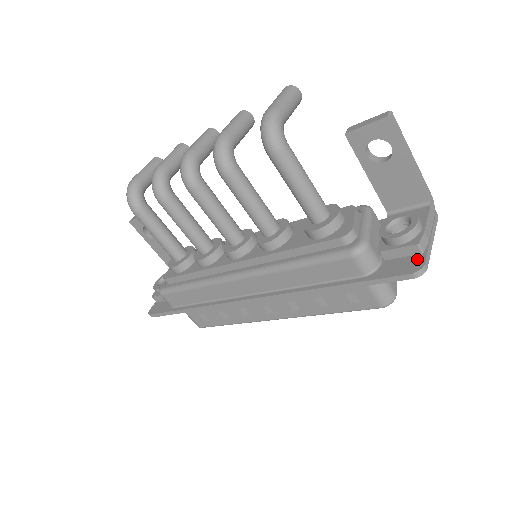
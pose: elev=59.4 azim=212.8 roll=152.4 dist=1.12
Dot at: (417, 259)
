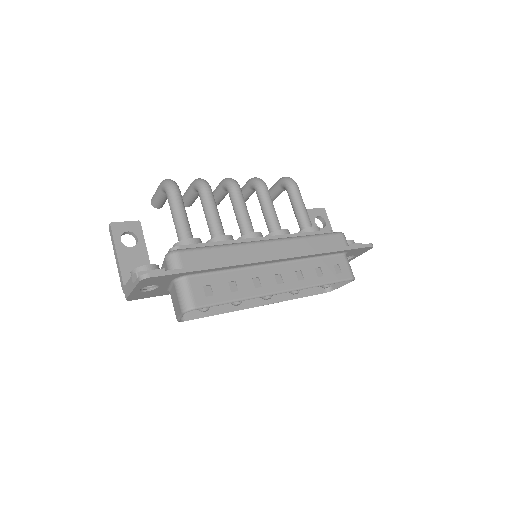
Dot at: occluded
